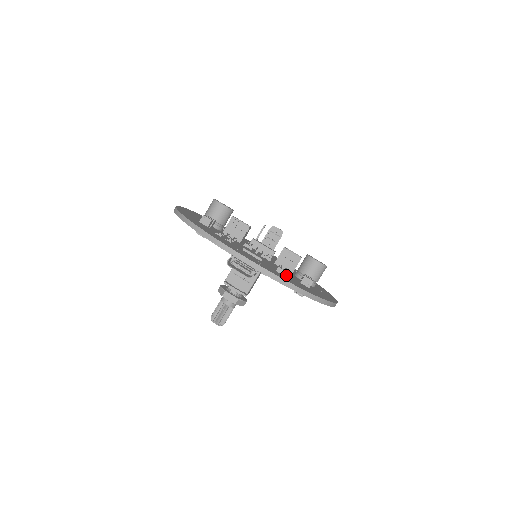
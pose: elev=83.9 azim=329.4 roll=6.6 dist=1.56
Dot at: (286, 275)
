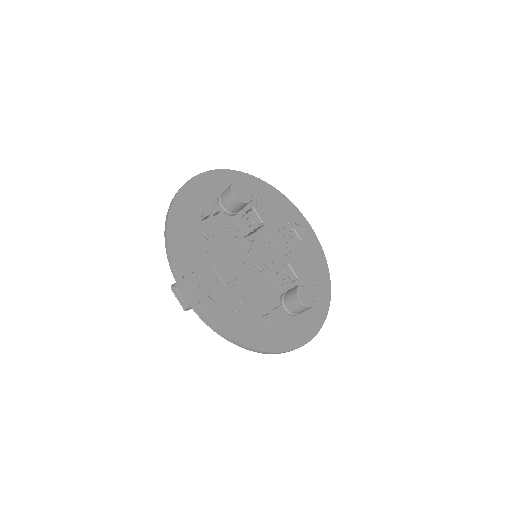
Dot at: (246, 307)
